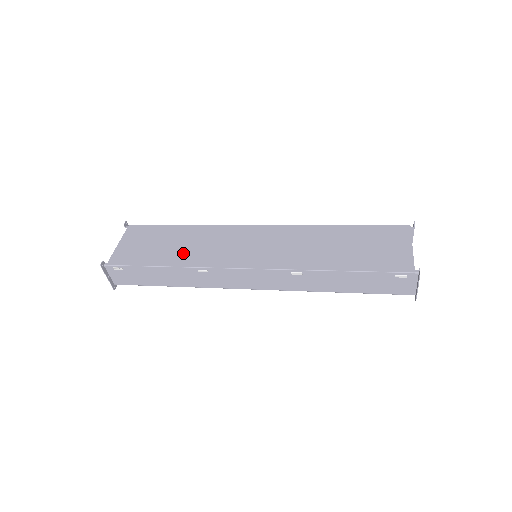
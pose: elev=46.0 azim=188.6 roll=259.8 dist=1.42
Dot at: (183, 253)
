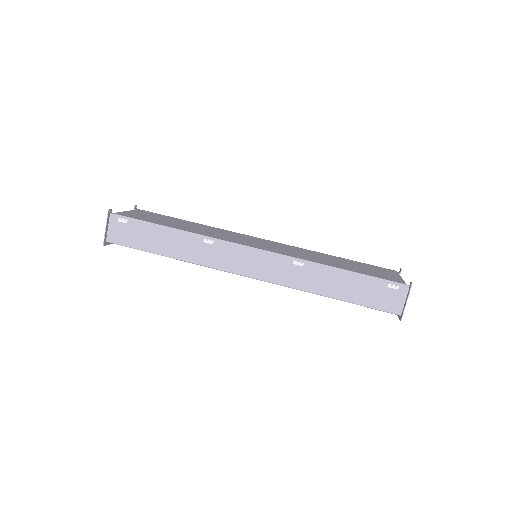
Dot at: (191, 228)
